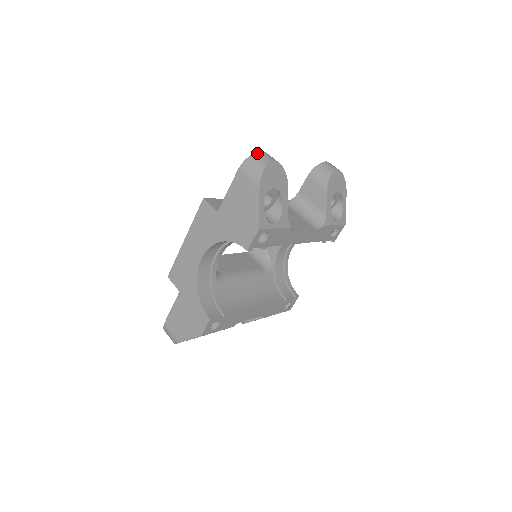
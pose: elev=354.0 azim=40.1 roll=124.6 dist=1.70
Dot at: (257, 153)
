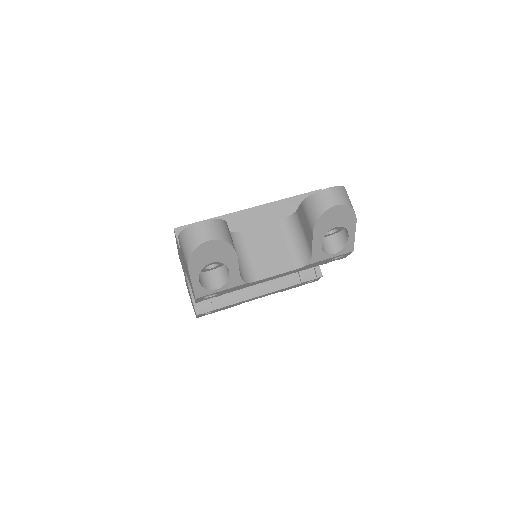
Dot at: (193, 227)
